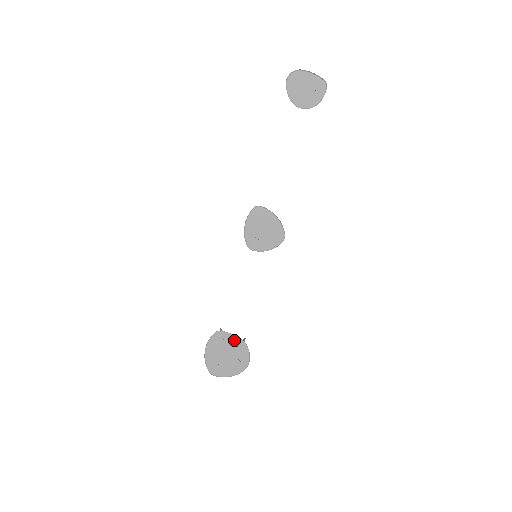
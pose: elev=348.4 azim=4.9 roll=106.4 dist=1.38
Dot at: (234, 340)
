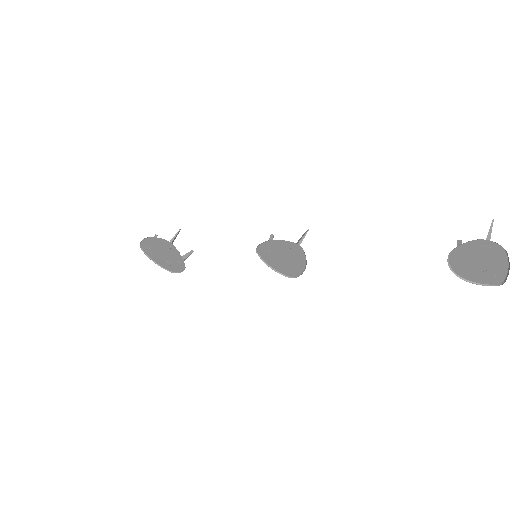
Dot at: (179, 257)
